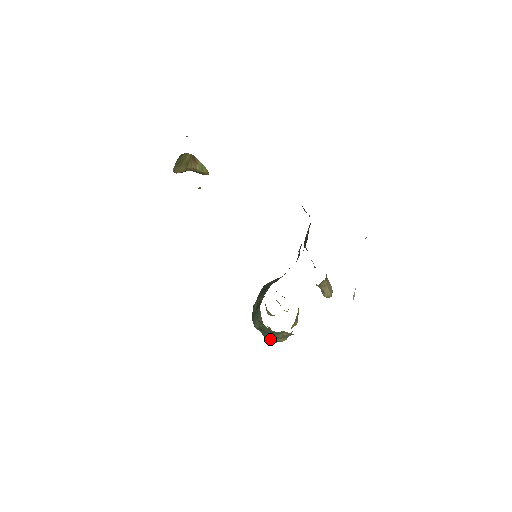
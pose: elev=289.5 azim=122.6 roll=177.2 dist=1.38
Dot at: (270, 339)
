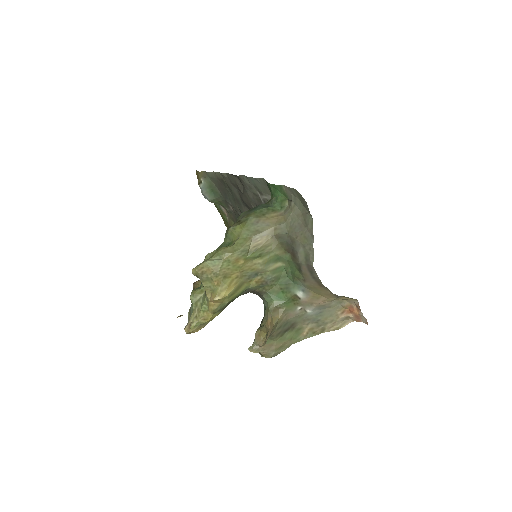
Dot at: (193, 269)
